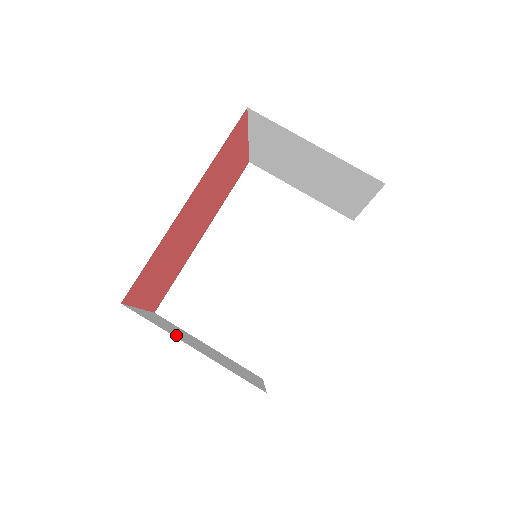
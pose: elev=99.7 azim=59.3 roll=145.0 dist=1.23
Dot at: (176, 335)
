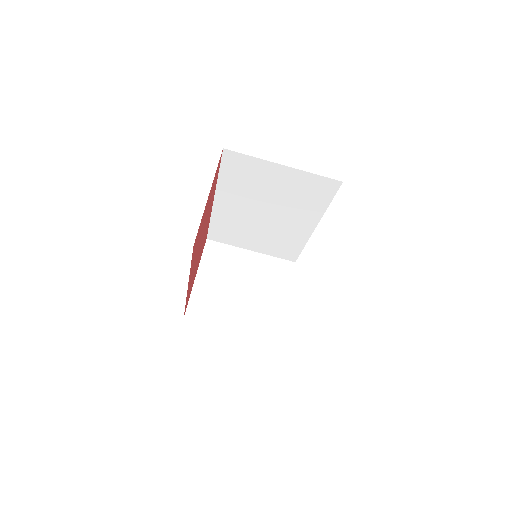
Dot at: (222, 314)
